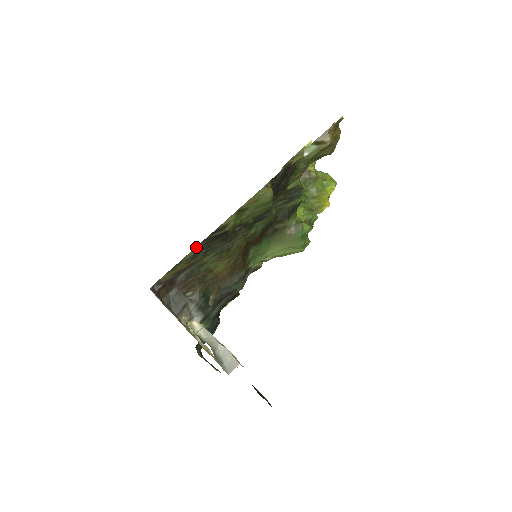
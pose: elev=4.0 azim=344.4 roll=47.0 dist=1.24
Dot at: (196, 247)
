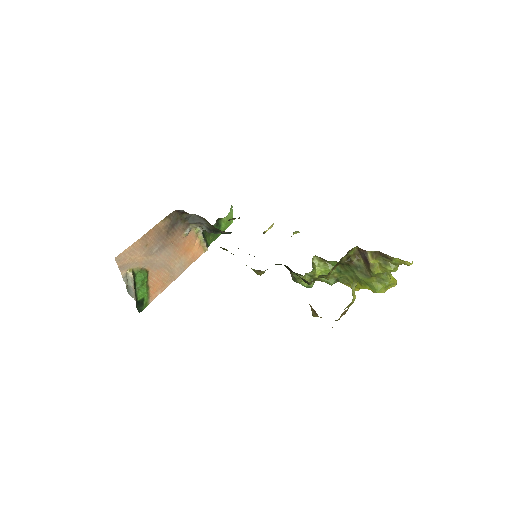
Dot at: occluded
